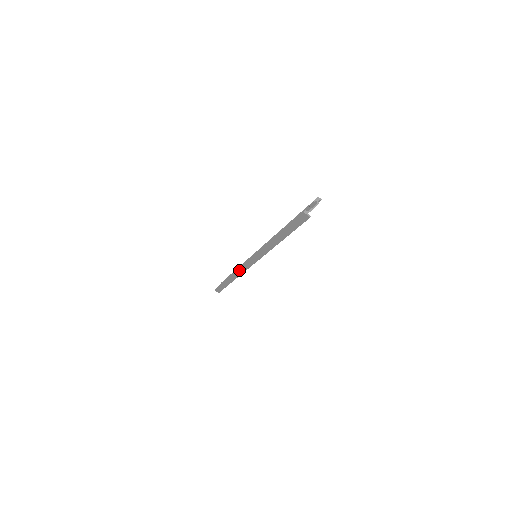
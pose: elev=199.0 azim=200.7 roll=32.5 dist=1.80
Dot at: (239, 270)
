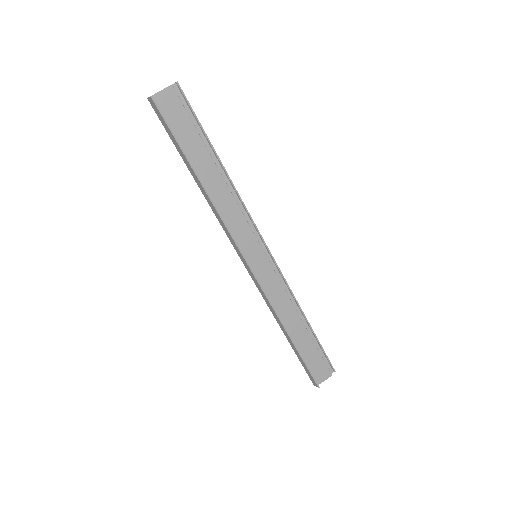
Dot at: (264, 297)
